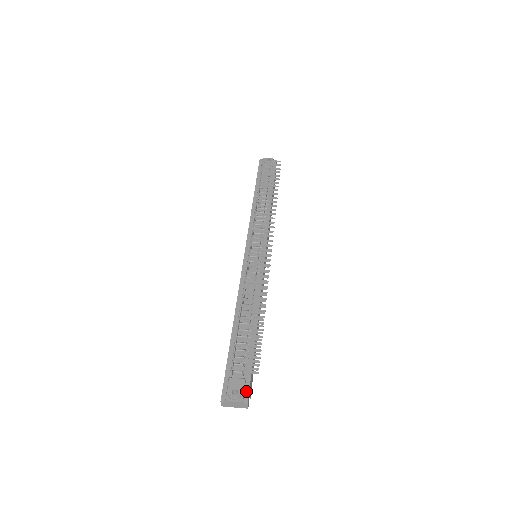
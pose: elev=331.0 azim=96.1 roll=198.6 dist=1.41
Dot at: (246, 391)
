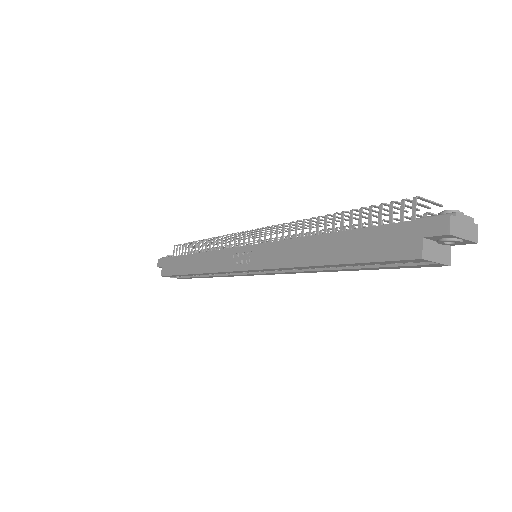
Dot at: occluded
